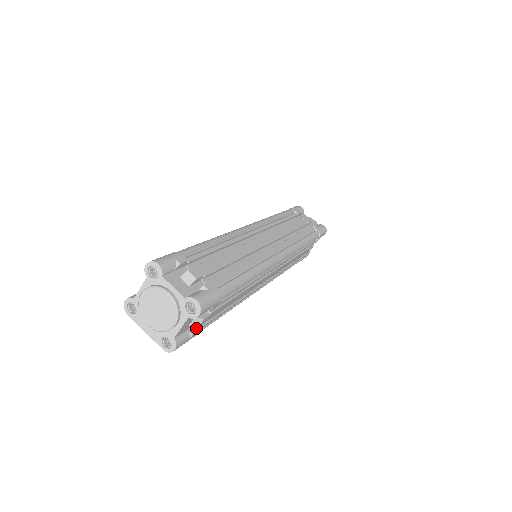
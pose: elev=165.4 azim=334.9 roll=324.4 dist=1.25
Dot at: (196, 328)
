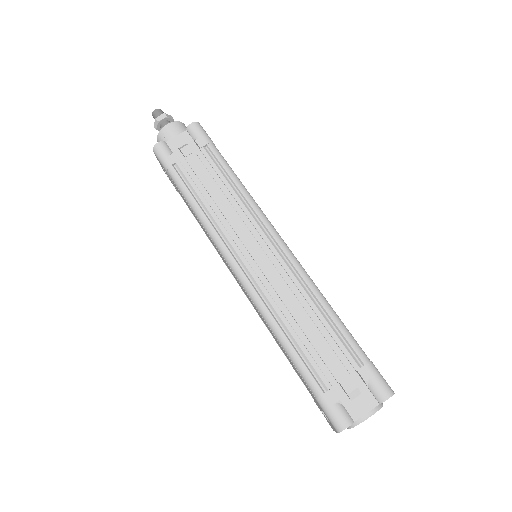
Dot at: occluded
